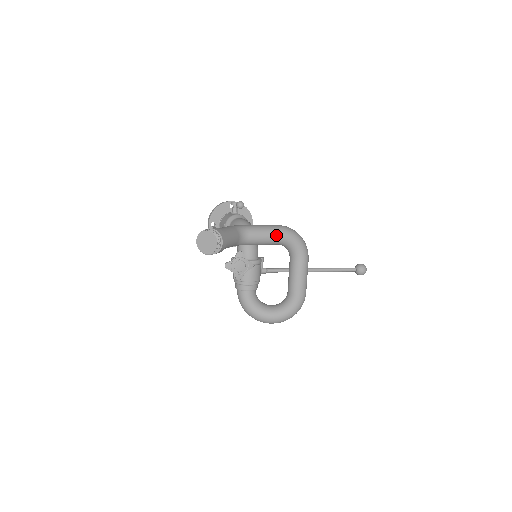
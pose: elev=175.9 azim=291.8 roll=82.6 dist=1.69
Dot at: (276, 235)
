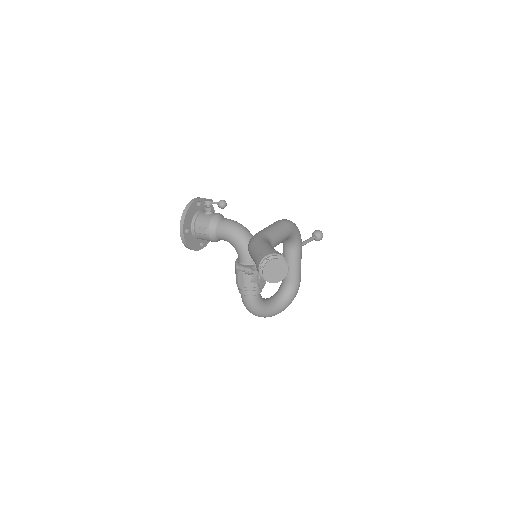
Dot at: (287, 233)
